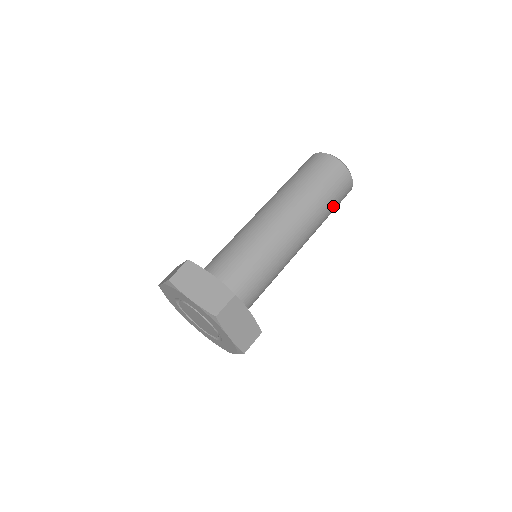
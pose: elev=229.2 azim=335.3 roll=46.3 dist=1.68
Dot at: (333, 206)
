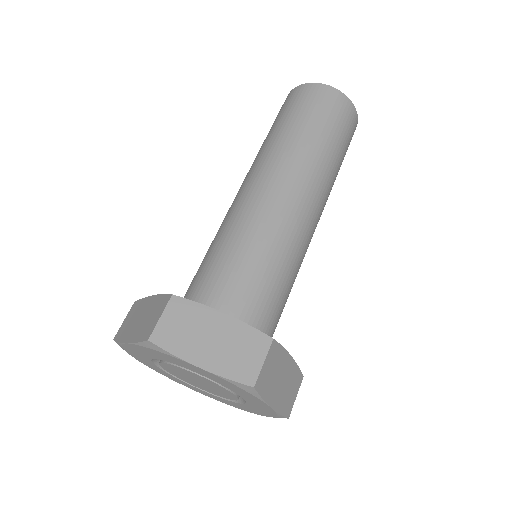
Dot at: (327, 131)
